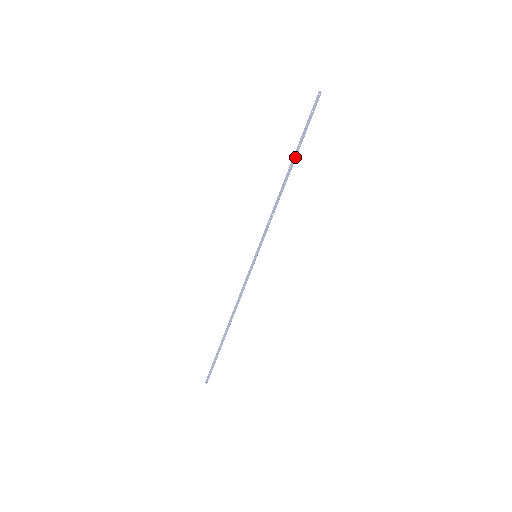
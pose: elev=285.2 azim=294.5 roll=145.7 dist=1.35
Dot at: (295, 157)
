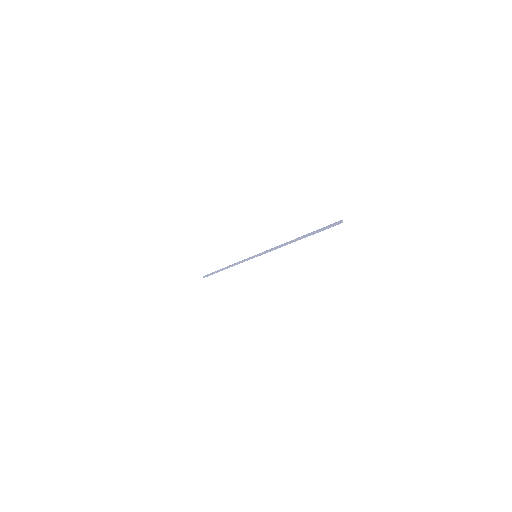
Dot at: (305, 237)
